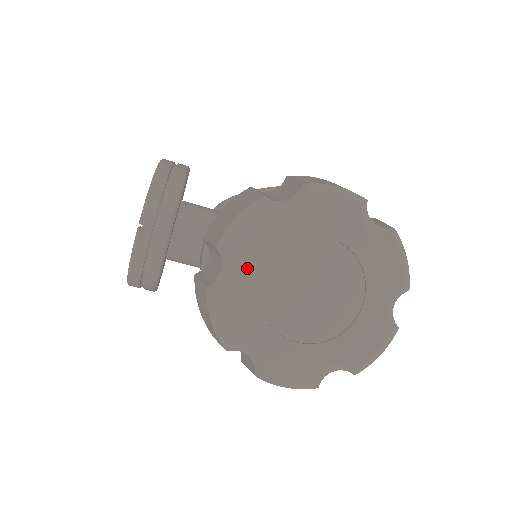
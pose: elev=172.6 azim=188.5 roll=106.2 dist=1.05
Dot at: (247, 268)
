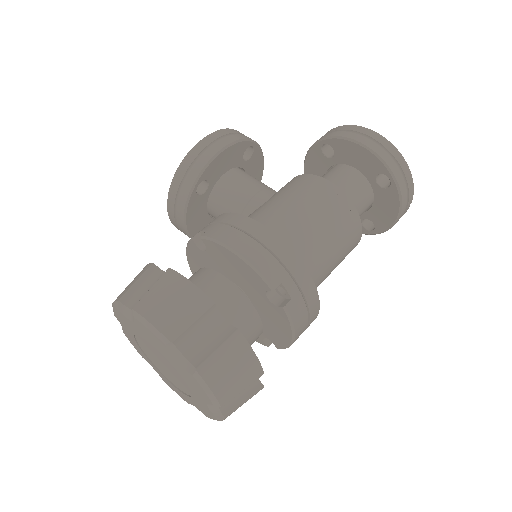
Dot at: (128, 332)
